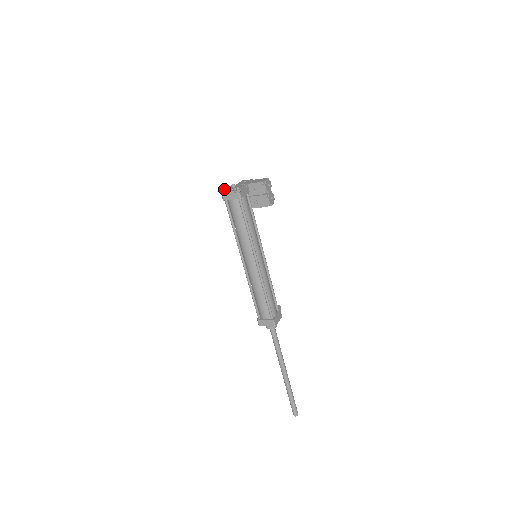
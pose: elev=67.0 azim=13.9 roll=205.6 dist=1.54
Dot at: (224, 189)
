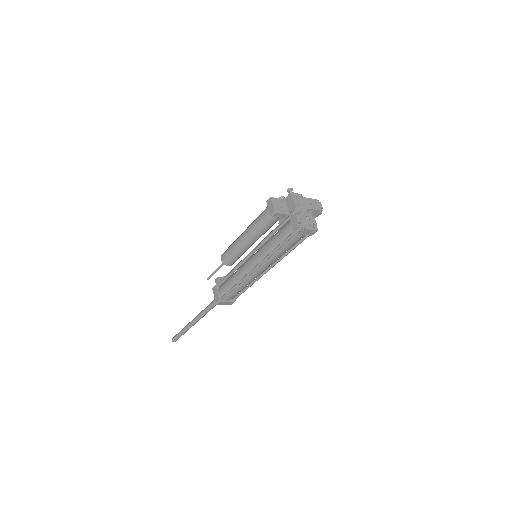
Dot at: (299, 220)
